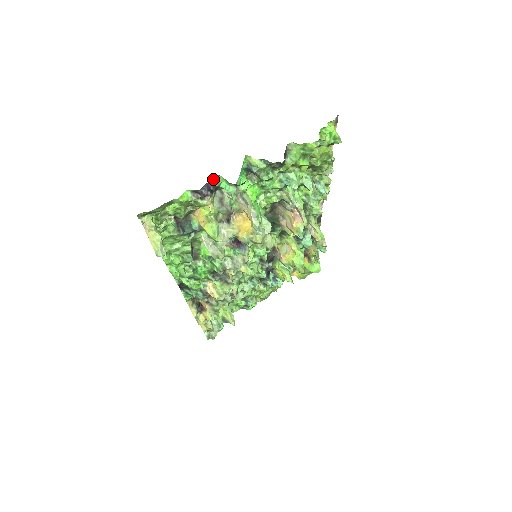
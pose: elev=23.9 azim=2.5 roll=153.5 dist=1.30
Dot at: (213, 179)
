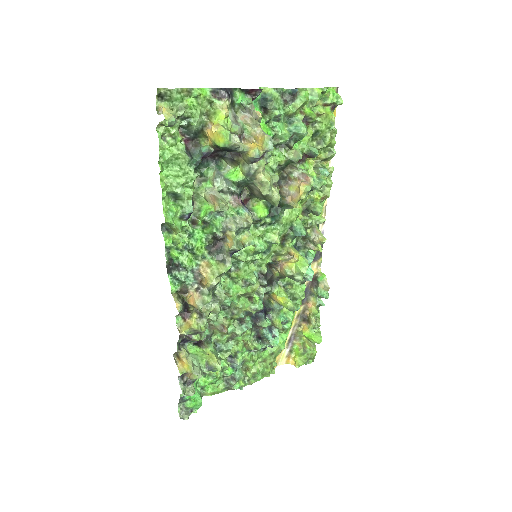
Dot at: (231, 90)
